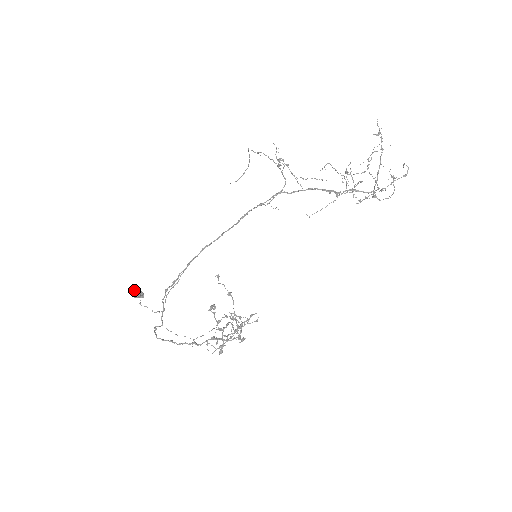
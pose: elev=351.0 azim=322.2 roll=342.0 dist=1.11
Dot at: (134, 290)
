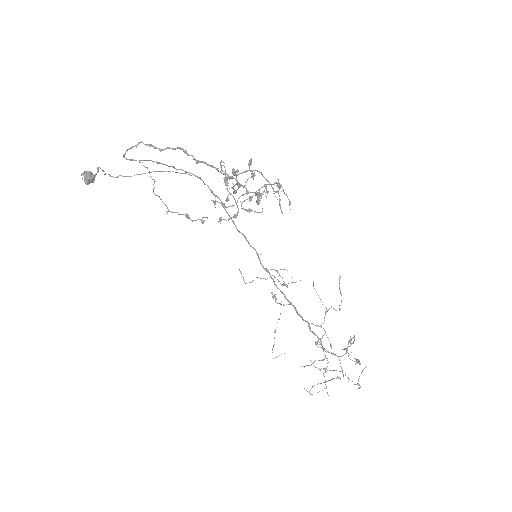
Dot at: occluded
